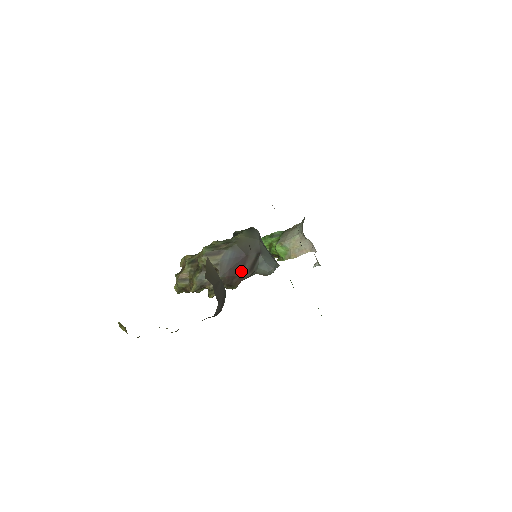
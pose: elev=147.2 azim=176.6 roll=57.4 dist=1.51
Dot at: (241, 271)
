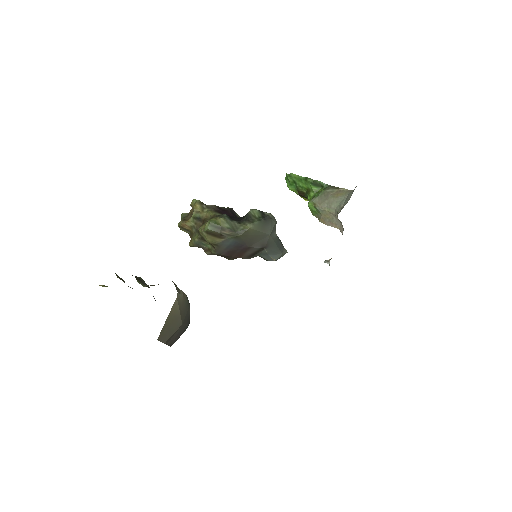
Dot at: (240, 255)
